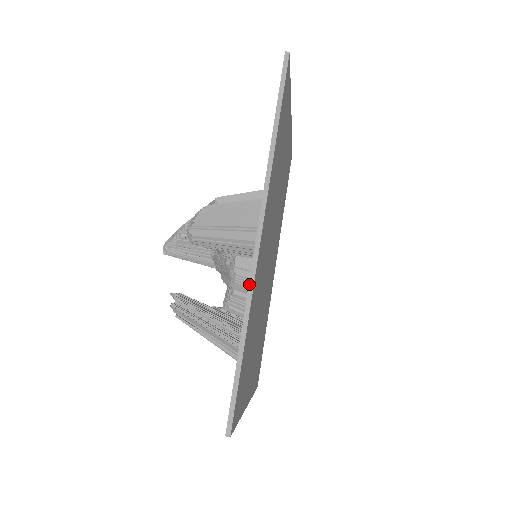
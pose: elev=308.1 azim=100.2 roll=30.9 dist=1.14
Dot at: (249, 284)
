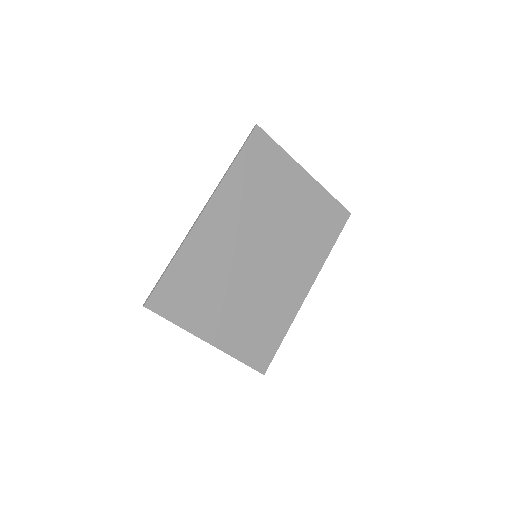
Dot at: (187, 234)
